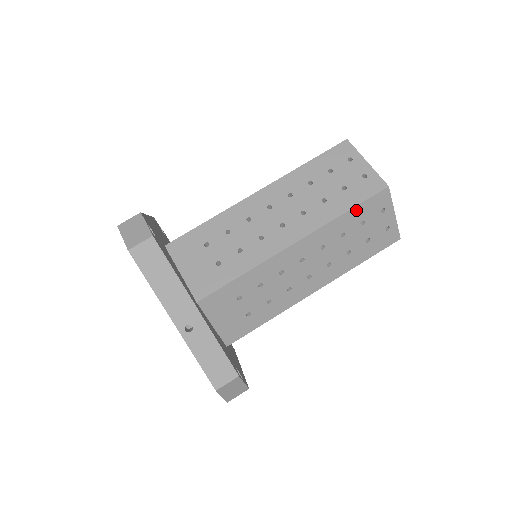
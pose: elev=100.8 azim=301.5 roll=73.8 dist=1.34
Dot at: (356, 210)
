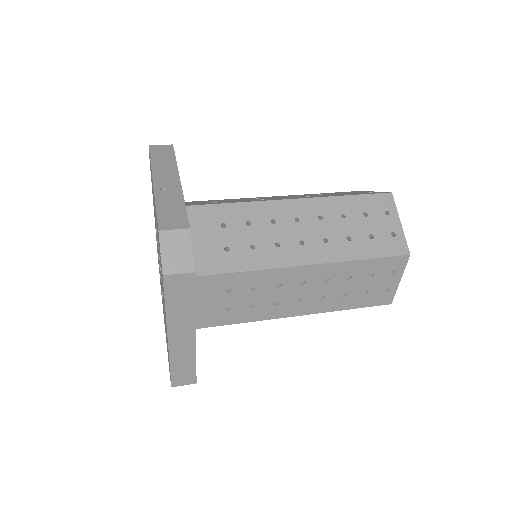
Dot at: (358, 199)
